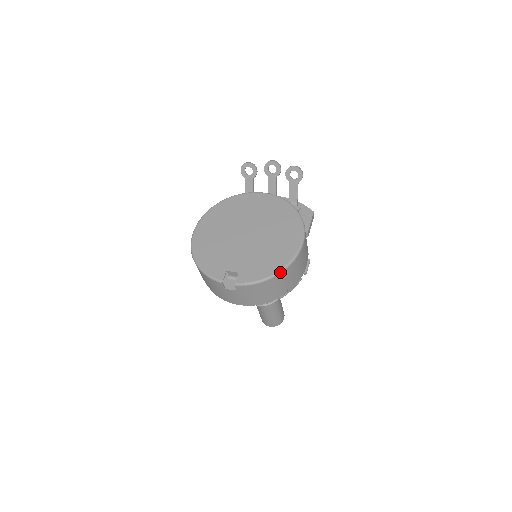
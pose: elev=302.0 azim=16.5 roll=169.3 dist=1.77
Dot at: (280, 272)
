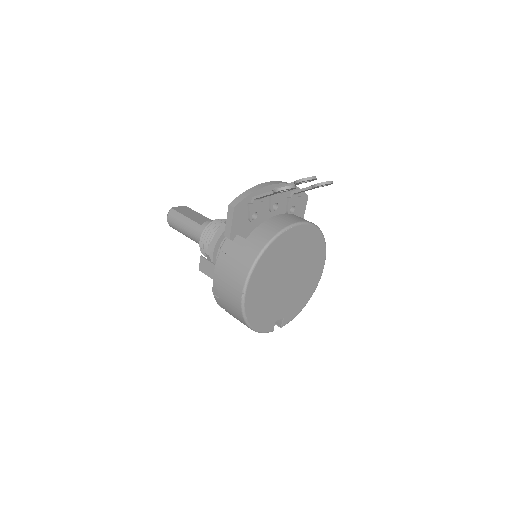
Dot at: occluded
